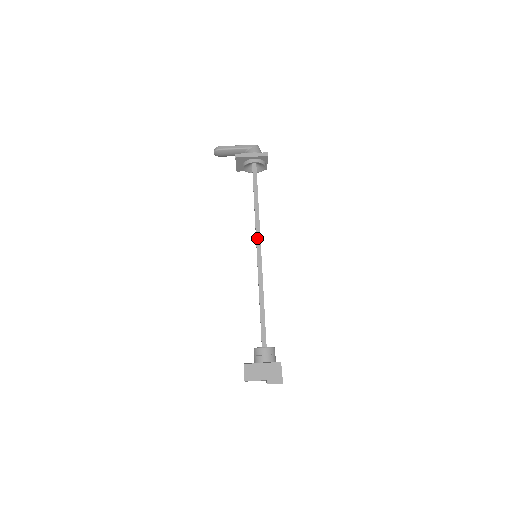
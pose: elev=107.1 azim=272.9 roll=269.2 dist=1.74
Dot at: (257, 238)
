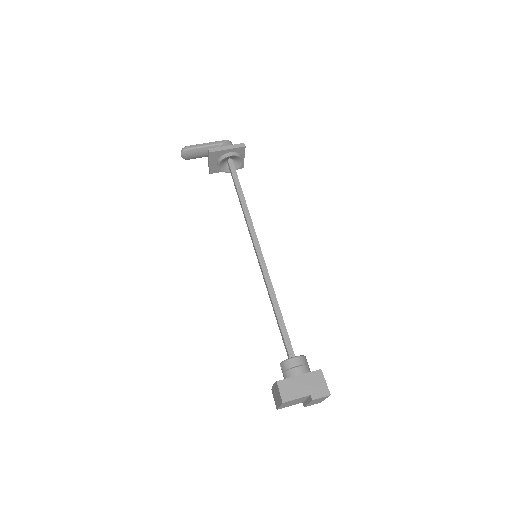
Dot at: (253, 236)
